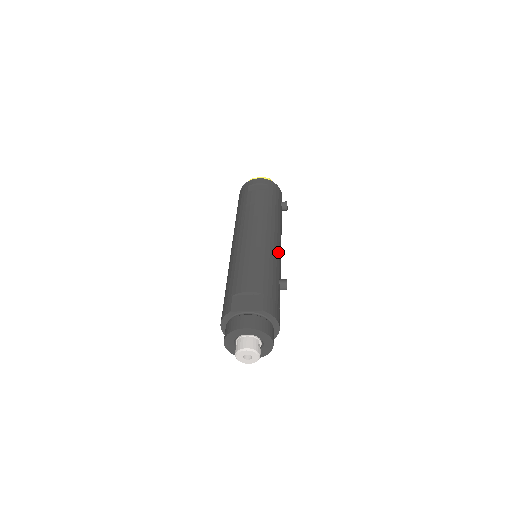
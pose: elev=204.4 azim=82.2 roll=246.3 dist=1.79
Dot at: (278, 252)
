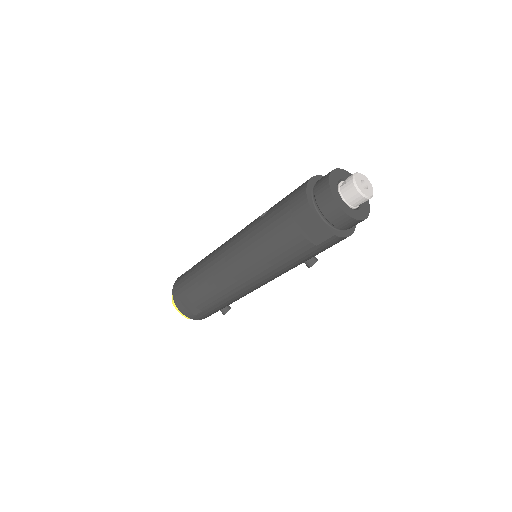
Dot at: occluded
